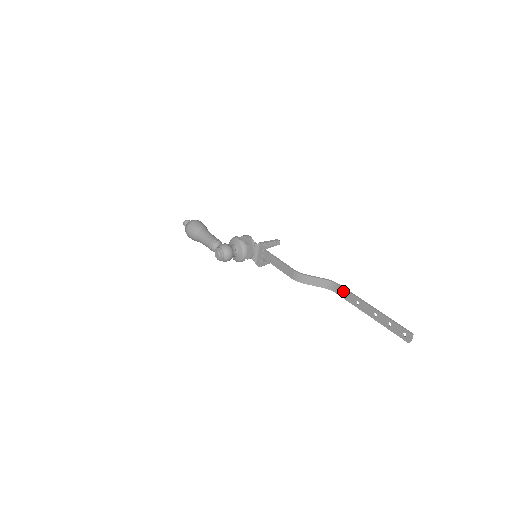
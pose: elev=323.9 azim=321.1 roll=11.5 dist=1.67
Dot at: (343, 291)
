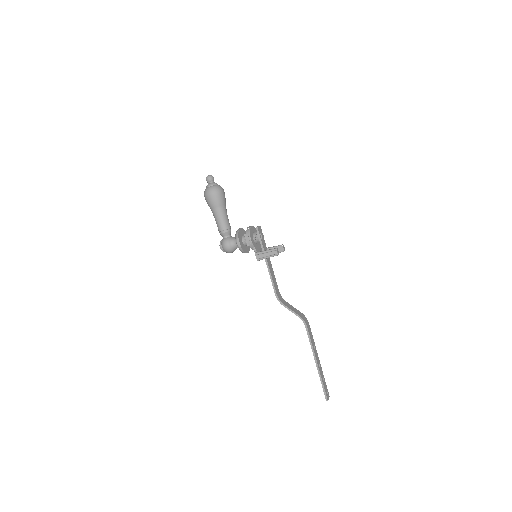
Dot at: (308, 332)
